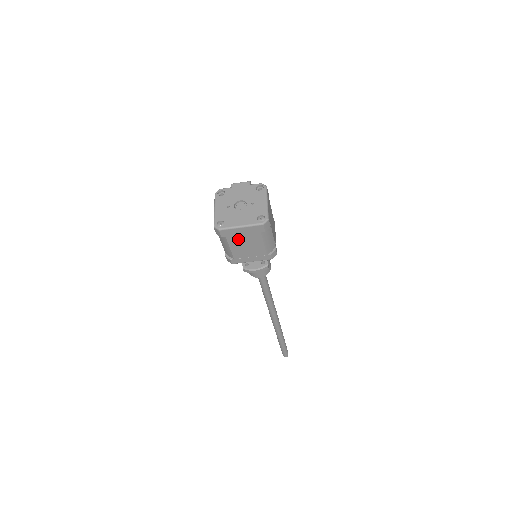
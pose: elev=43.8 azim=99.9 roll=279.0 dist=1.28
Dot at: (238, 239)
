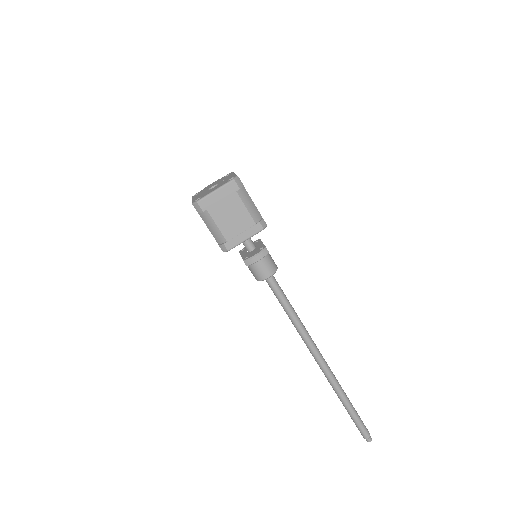
Dot at: (219, 209)
